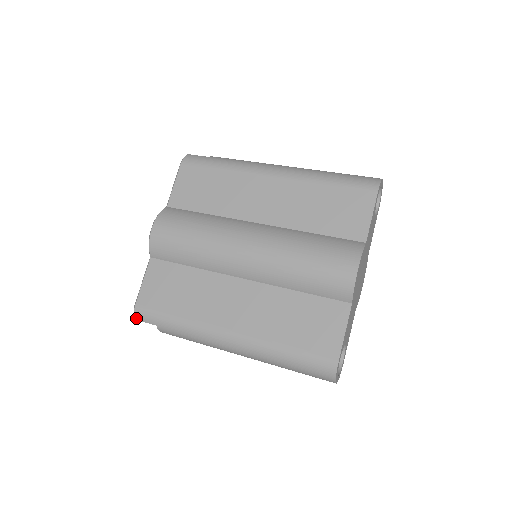
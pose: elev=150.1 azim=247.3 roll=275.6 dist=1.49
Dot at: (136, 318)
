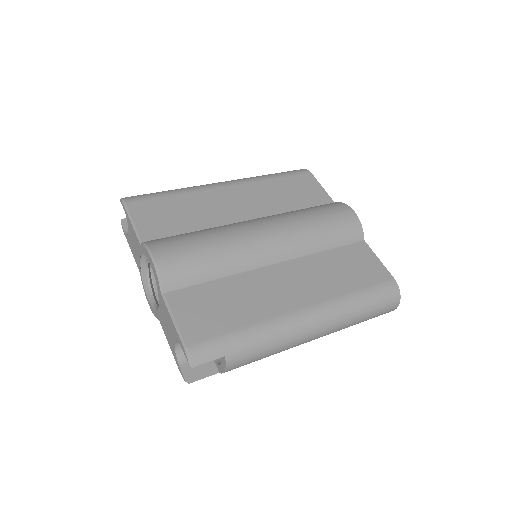
Dot at: (195, 363)
